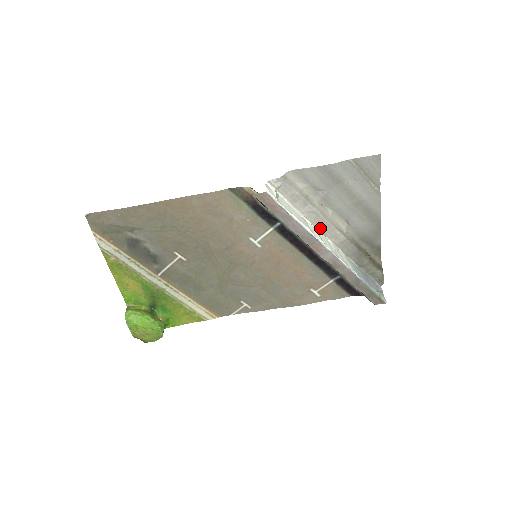
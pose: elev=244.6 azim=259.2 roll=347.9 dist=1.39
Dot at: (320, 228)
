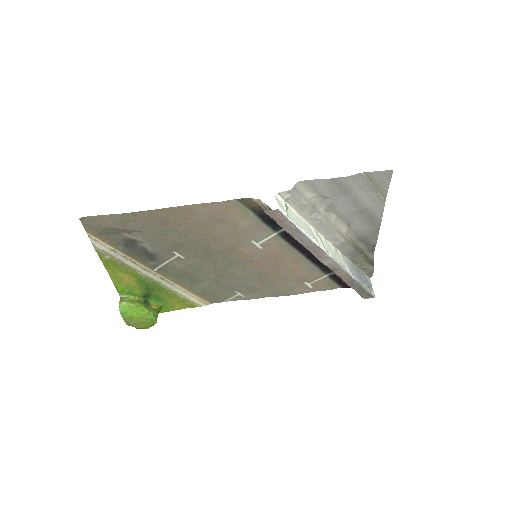
Dot at: (322, 232)
